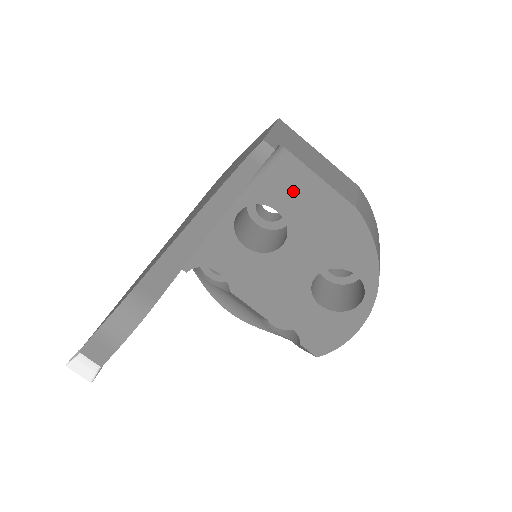
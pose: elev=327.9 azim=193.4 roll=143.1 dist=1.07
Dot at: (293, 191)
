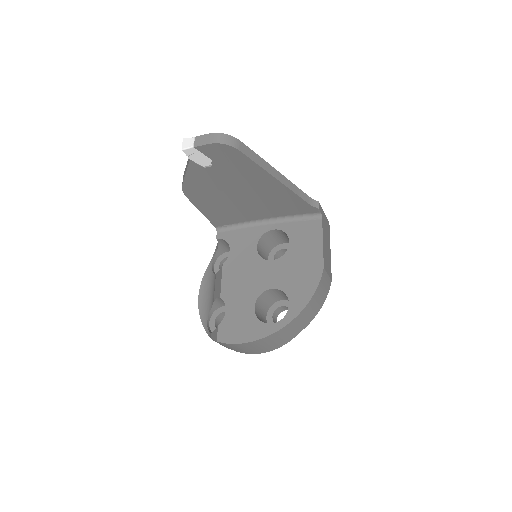
Dot at: (306, 239)
